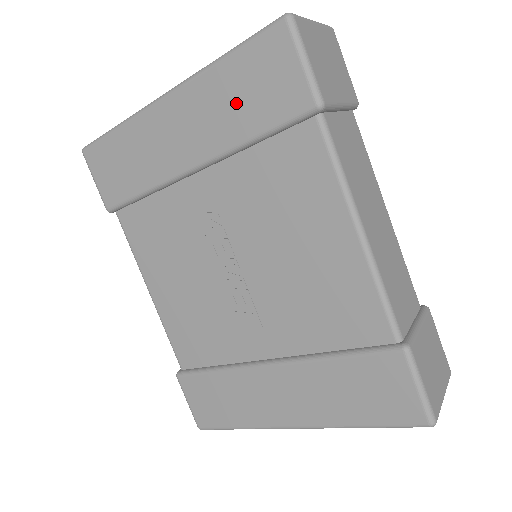
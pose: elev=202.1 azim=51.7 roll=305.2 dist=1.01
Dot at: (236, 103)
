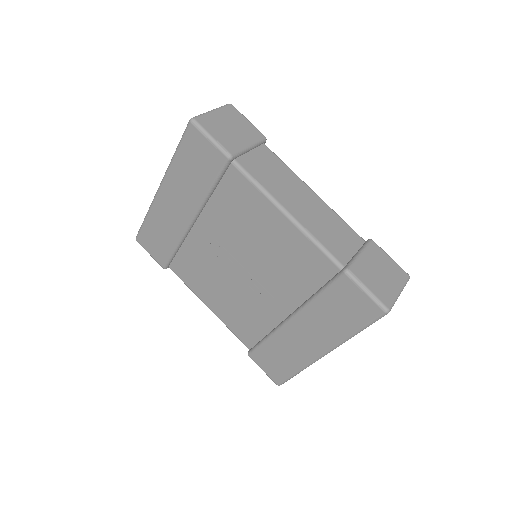
Dot at: (192, 176)
